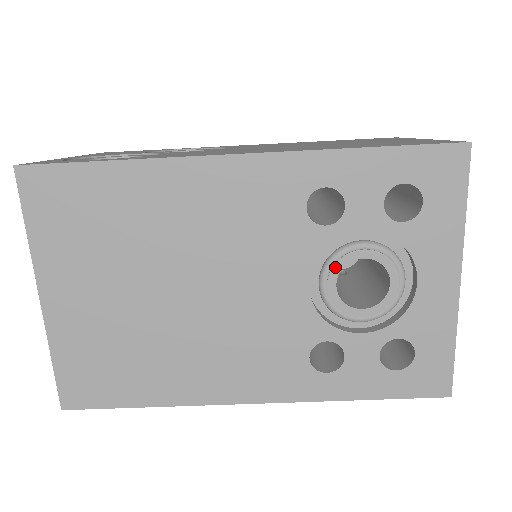
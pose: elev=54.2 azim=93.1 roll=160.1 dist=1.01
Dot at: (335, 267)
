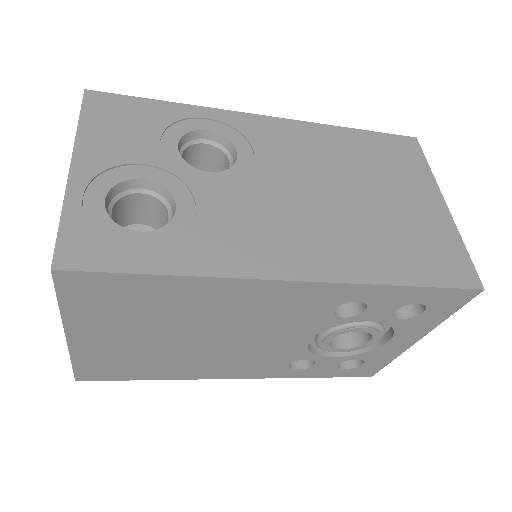
Dot at: (336, 334)
